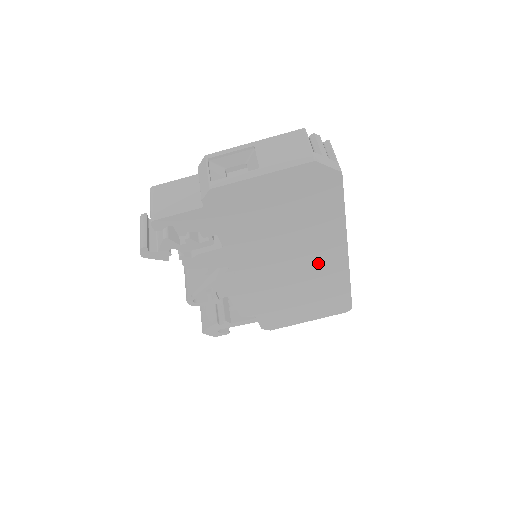
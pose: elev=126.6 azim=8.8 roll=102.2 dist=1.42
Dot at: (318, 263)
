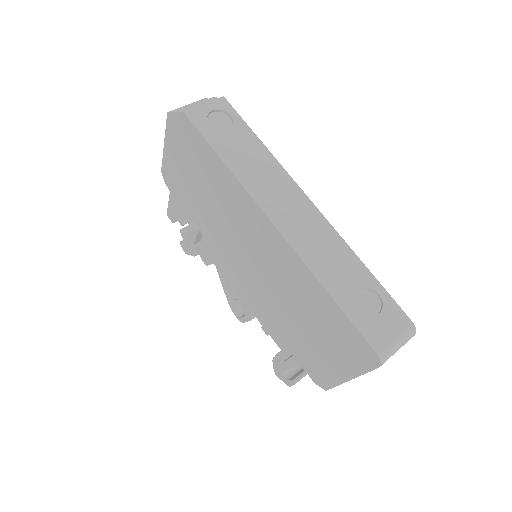
Dot at: (264, 246)
